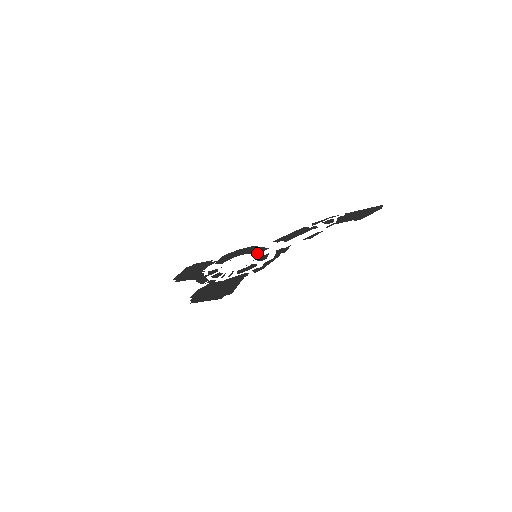
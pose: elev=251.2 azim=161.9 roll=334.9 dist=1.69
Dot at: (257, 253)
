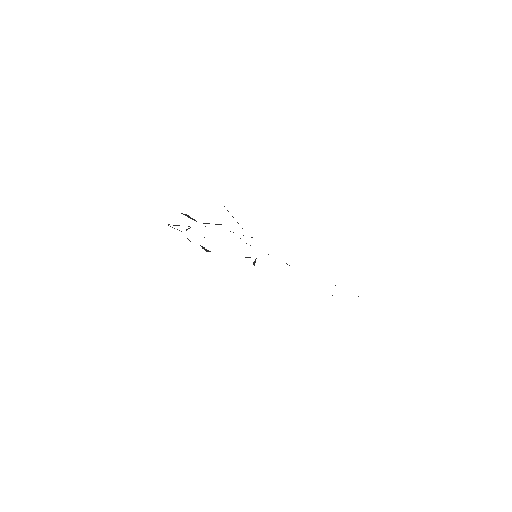
Dot at: occluded
